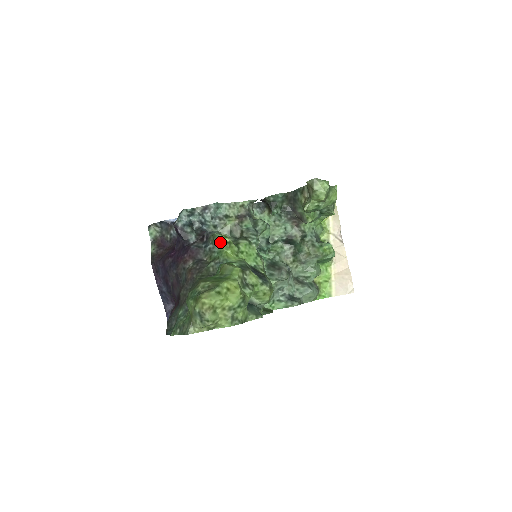
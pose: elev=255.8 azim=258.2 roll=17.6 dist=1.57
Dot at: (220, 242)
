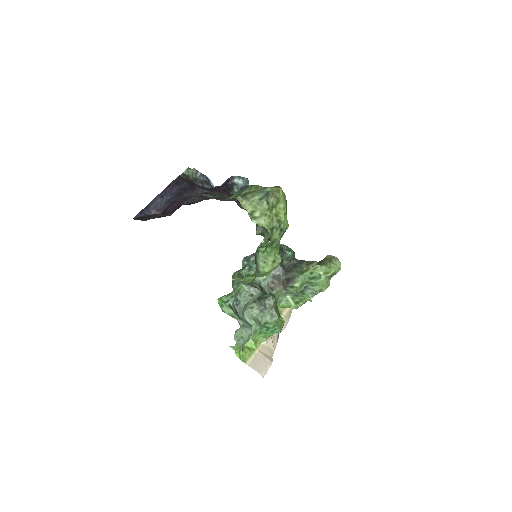
Dot at: occluded
